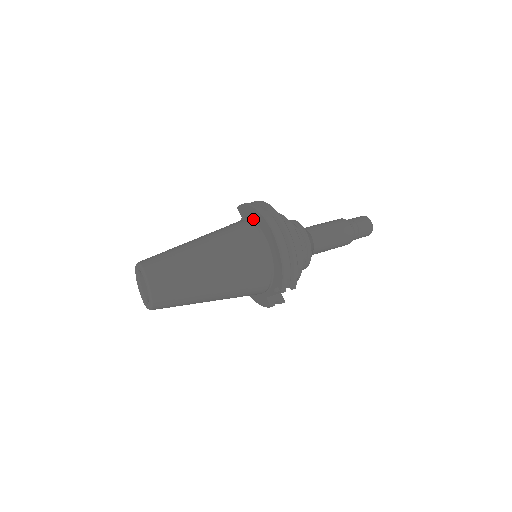
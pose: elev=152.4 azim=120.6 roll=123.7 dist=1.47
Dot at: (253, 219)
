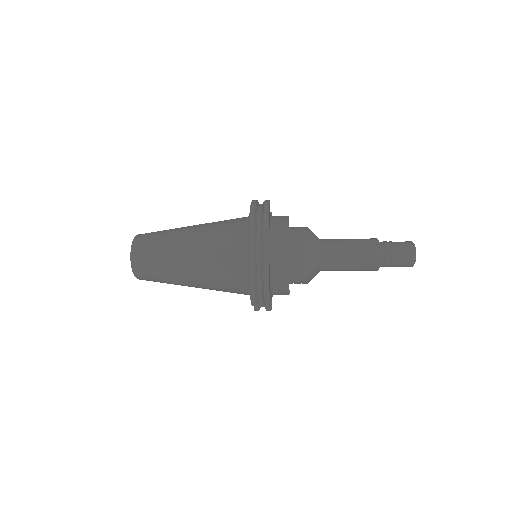
Dot at: occluded
